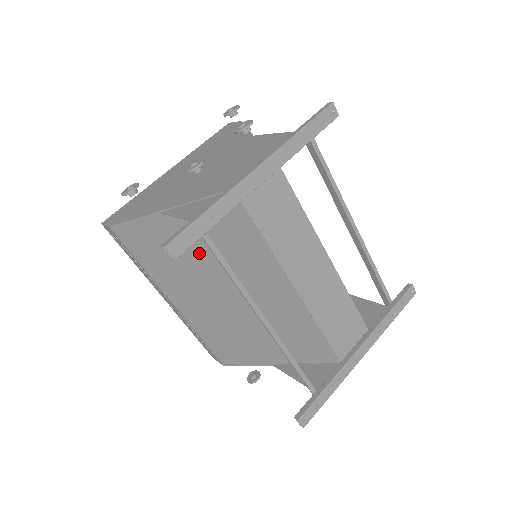
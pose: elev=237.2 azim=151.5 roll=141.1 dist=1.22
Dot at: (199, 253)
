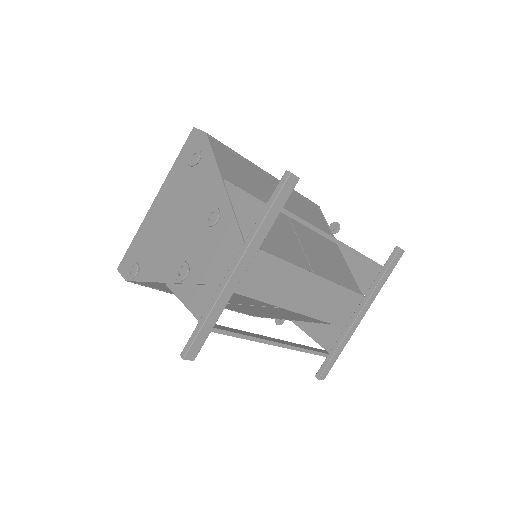
Dot at: occluded
